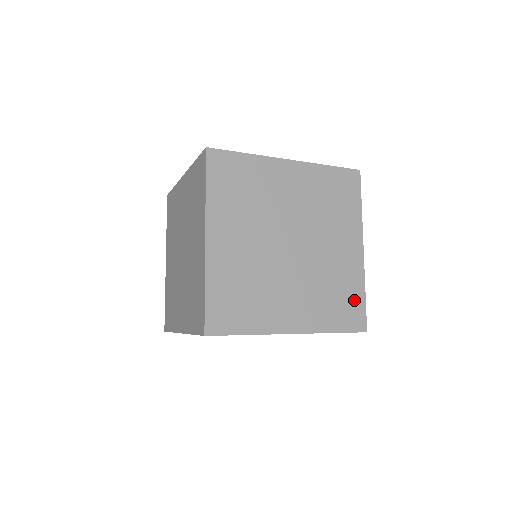
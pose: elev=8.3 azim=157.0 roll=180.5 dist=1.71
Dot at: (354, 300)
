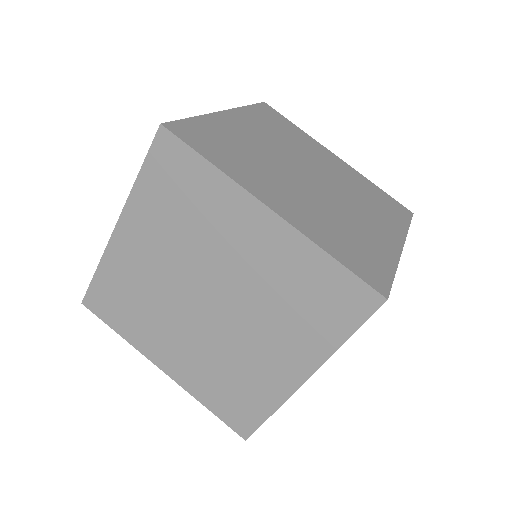
Dot at: (252, 407)
